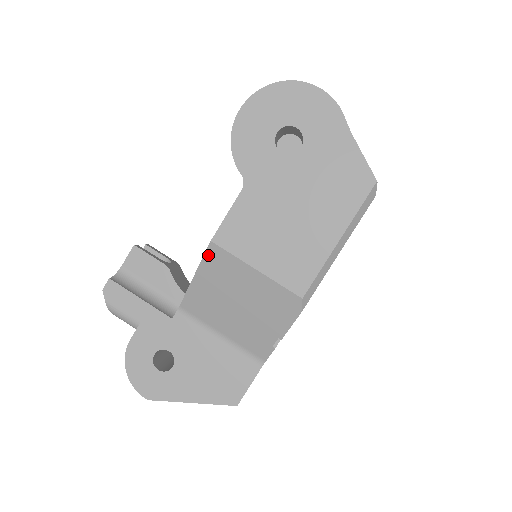
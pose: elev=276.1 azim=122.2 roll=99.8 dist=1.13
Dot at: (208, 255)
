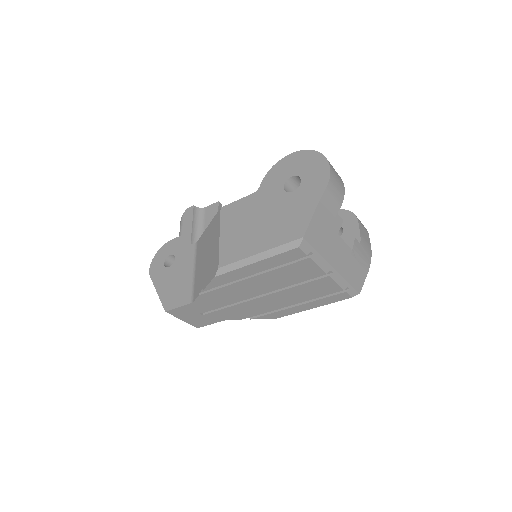
Dot at: (216, 216)
